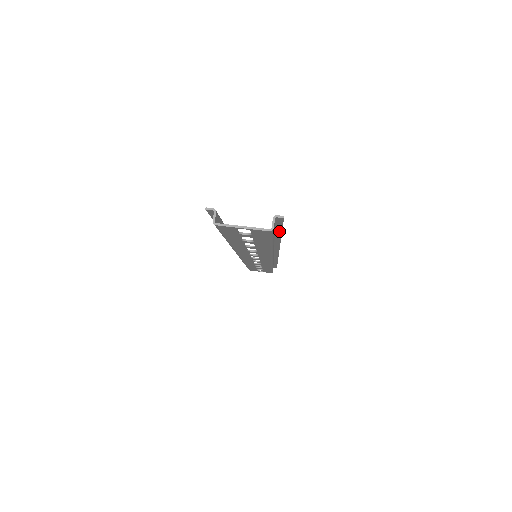
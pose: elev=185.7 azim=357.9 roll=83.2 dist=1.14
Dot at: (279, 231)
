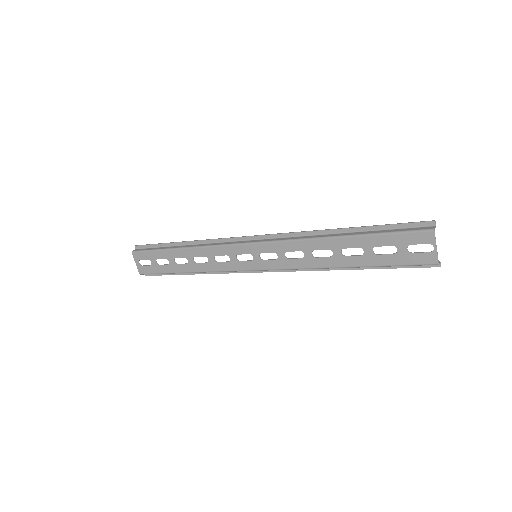
Dot at: (386, 267)
